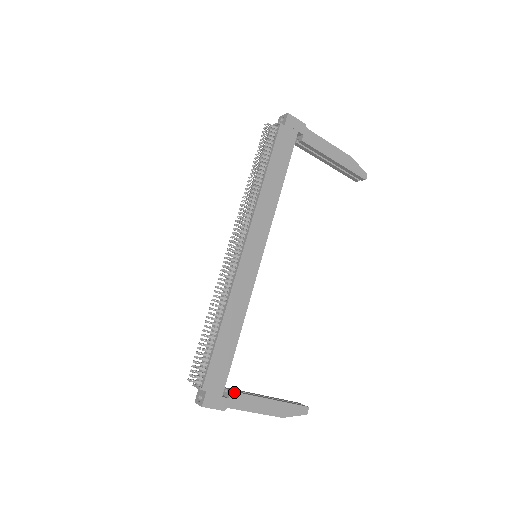
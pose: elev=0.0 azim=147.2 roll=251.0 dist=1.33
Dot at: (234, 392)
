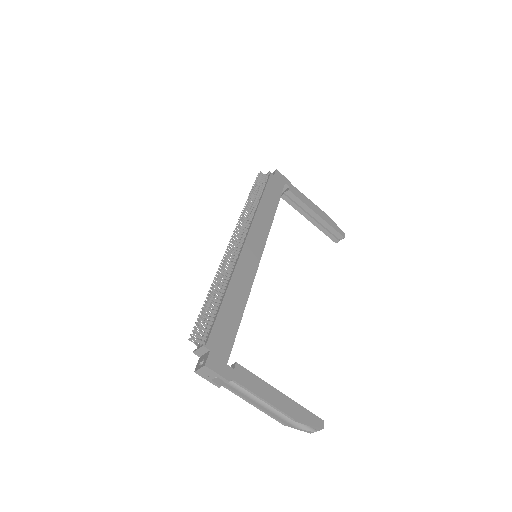
Dot at: (240, 365)
